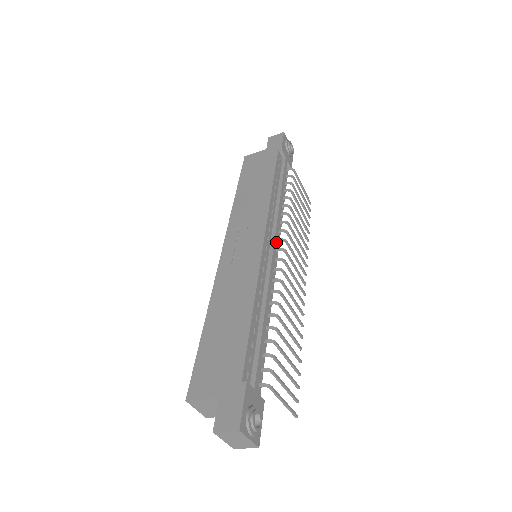
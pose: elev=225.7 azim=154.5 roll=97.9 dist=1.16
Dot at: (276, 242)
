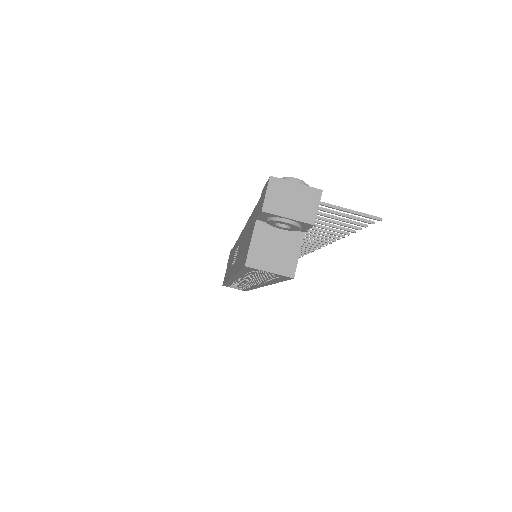
Dot at: occluded
